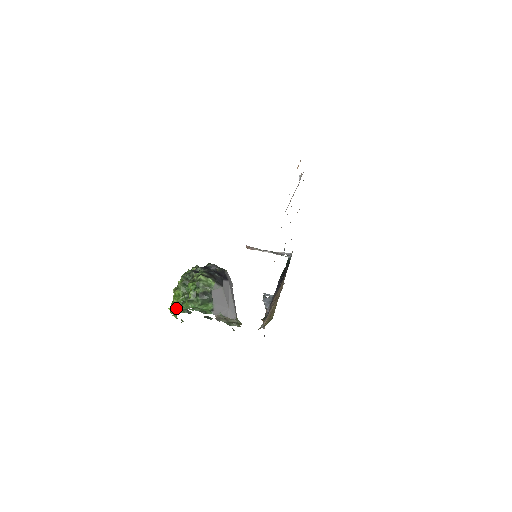
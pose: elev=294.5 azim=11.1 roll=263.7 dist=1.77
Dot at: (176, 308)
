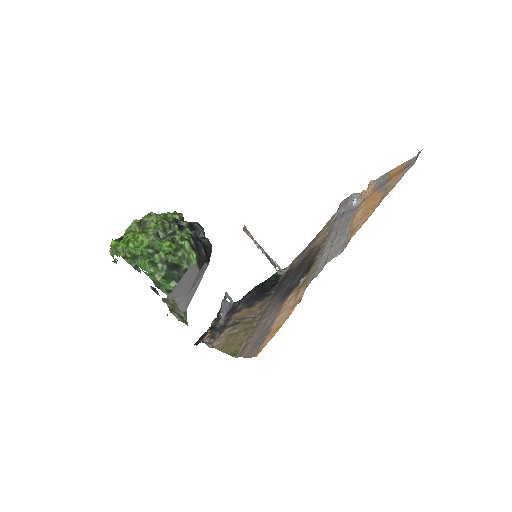
Dot at: (126, 253)
